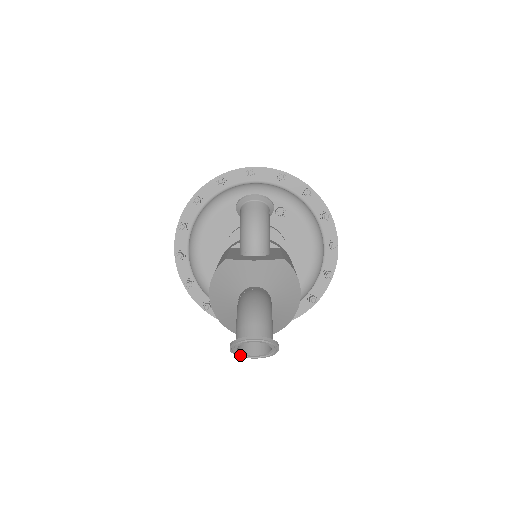
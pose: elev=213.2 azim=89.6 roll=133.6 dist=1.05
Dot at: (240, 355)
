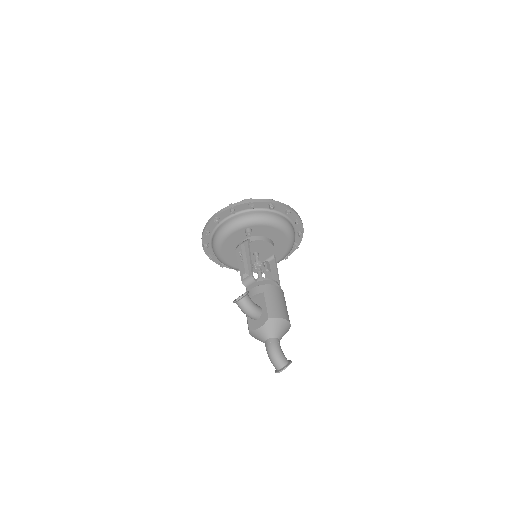
Dot at: occluded
